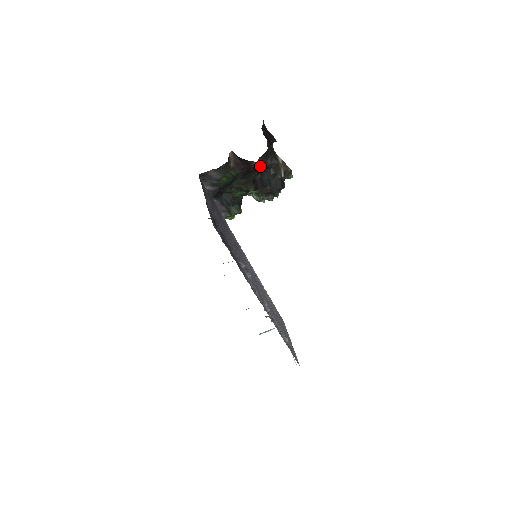
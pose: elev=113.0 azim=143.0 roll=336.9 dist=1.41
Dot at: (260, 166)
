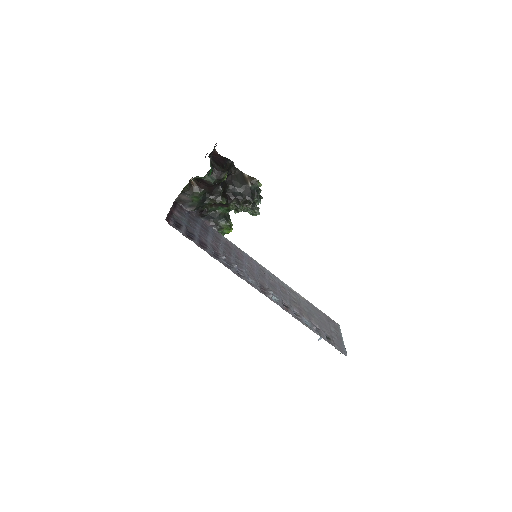
Dot at: (212, 180)
